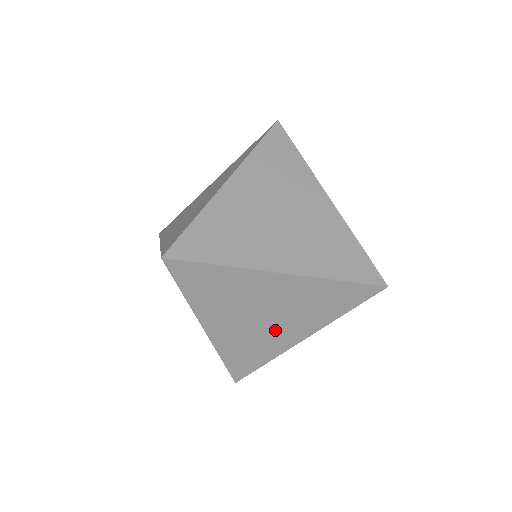
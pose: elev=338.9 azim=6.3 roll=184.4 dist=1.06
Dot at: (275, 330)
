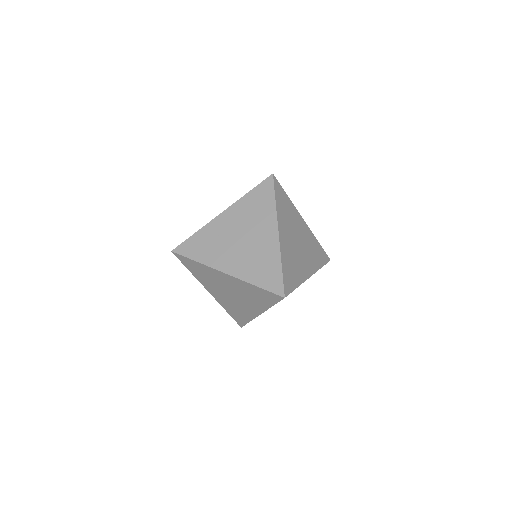
Dot at: (257, 241)
